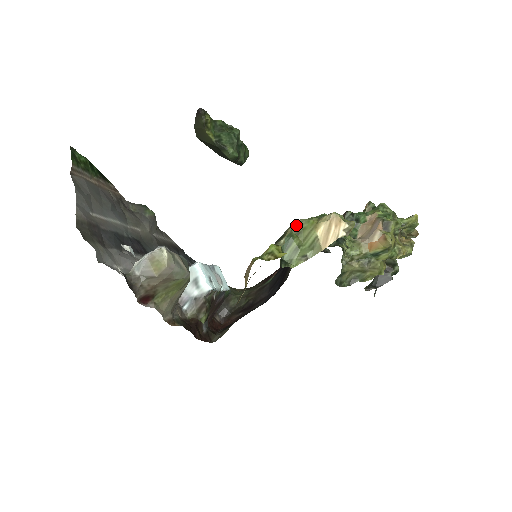
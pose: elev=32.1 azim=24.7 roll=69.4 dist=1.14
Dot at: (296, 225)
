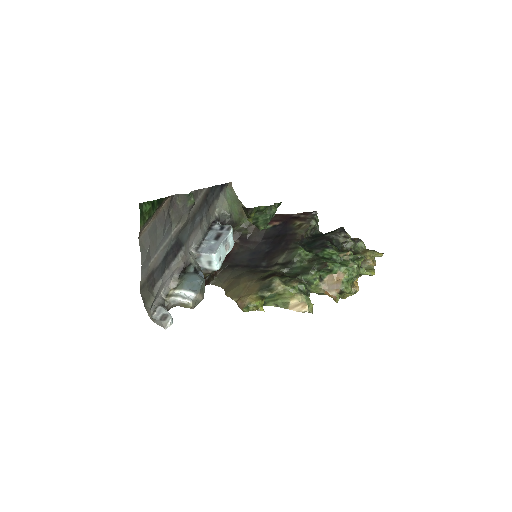
Dot at: (281, 291)
